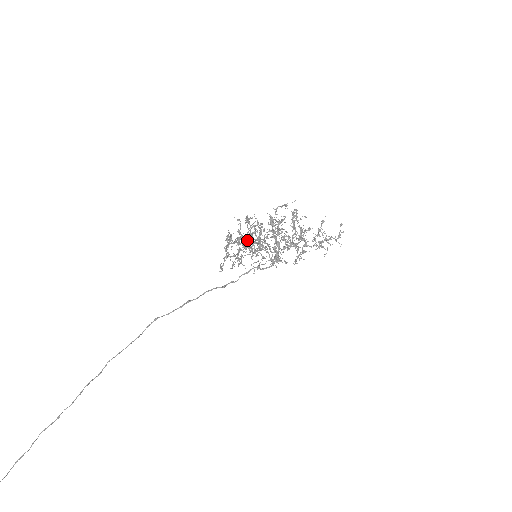
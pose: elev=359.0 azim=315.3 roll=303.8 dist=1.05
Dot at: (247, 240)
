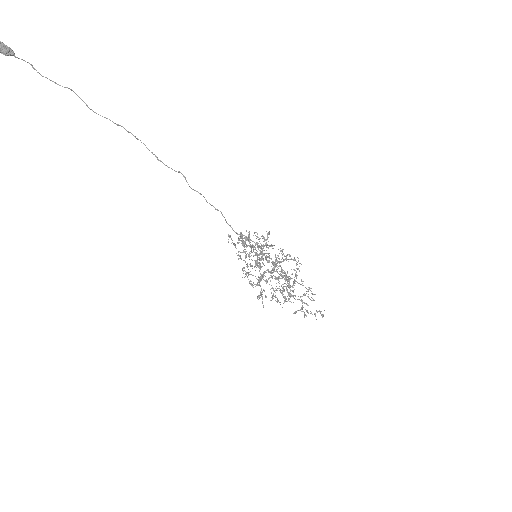
Dot at: (255, 252)
